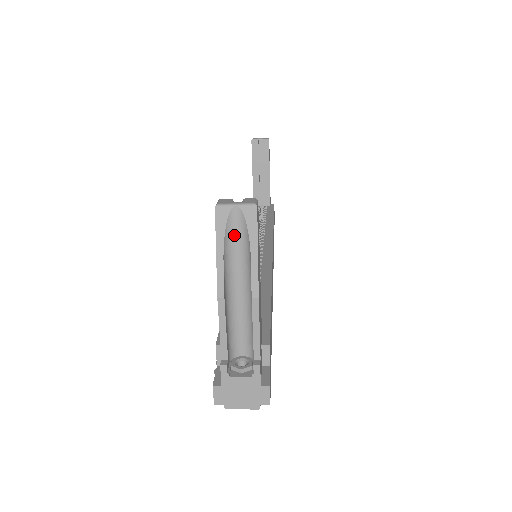
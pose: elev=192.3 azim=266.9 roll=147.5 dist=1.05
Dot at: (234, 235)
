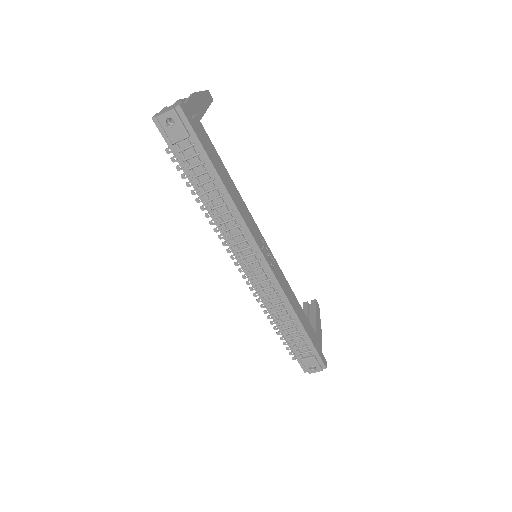
Dot at: occluded
